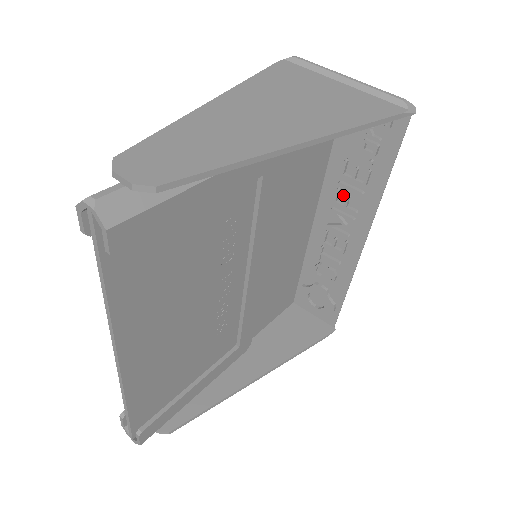
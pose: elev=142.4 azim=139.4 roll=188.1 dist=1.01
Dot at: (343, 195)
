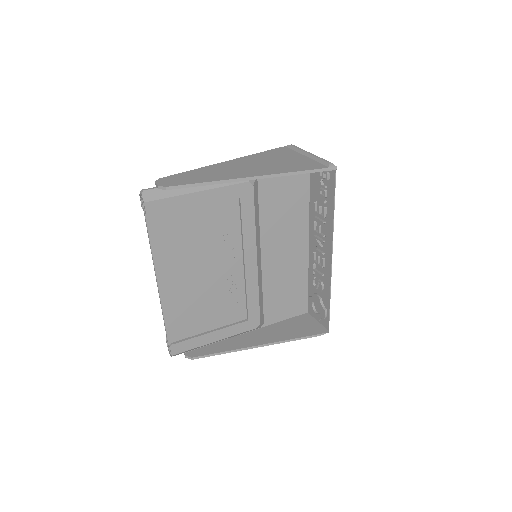
Dot at: occluded
